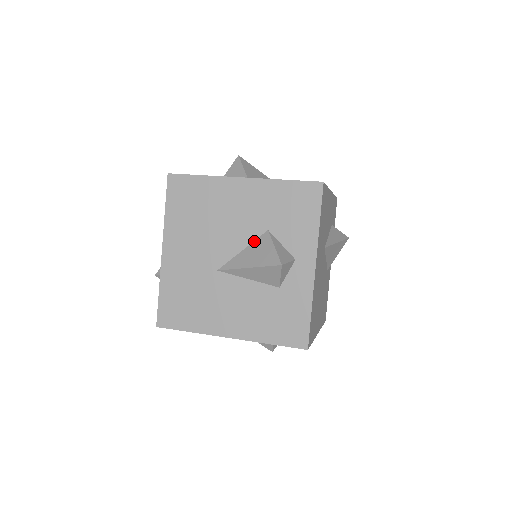
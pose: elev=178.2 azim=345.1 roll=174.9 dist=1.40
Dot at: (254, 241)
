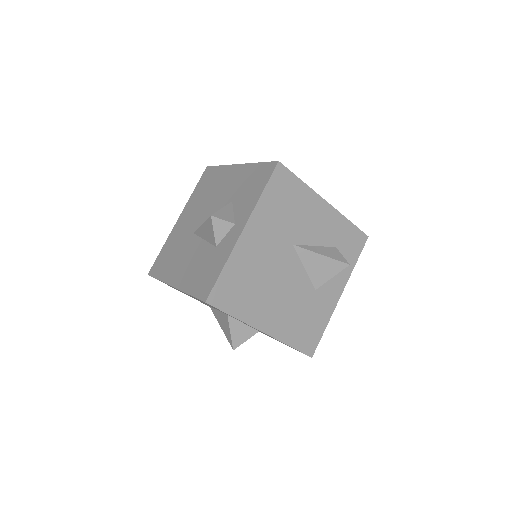
Dot at: occluded
